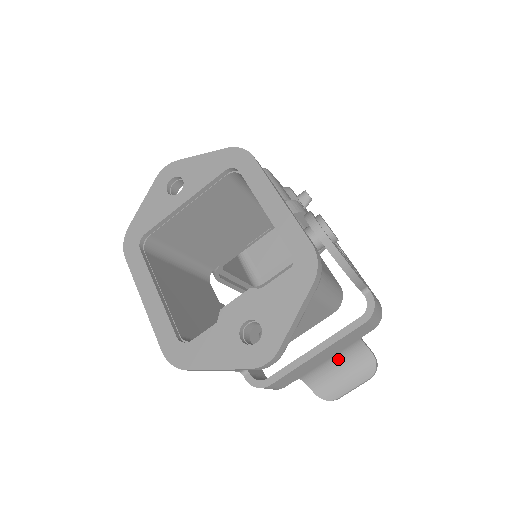
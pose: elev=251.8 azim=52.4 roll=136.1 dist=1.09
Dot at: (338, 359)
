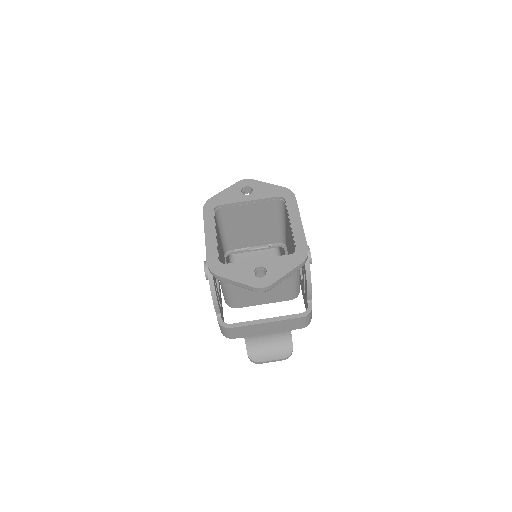
Dot at: (272, 338)
